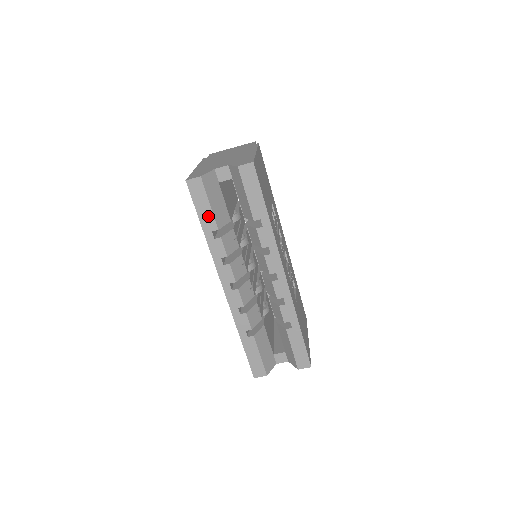
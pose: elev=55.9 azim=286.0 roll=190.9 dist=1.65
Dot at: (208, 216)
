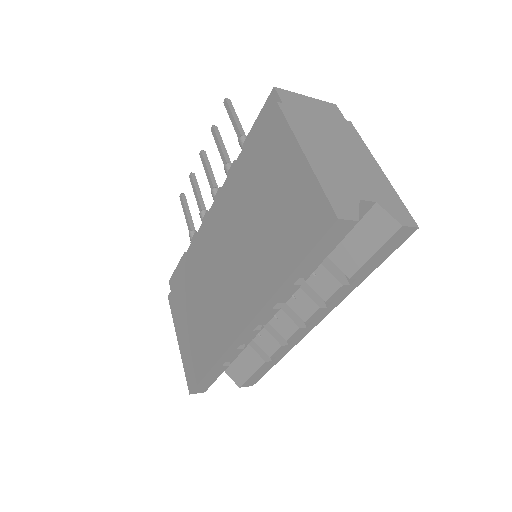
Dot at: (314, 262)
